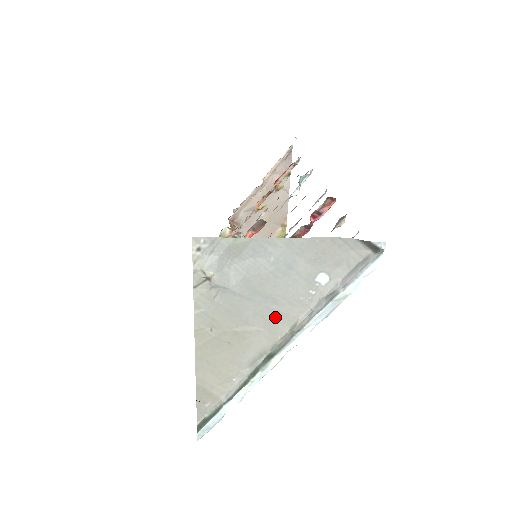
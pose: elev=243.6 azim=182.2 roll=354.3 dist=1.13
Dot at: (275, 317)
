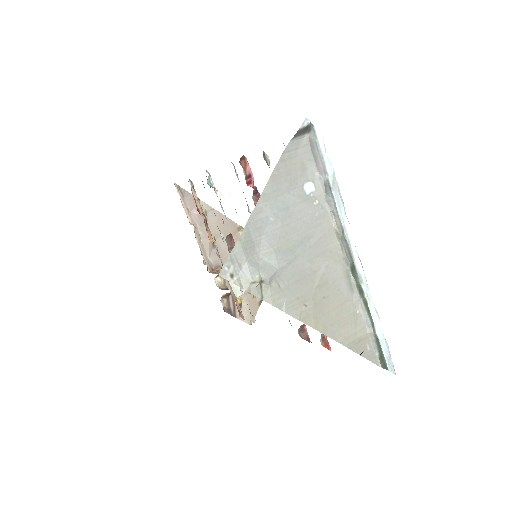
Dot at: (322, 246)
